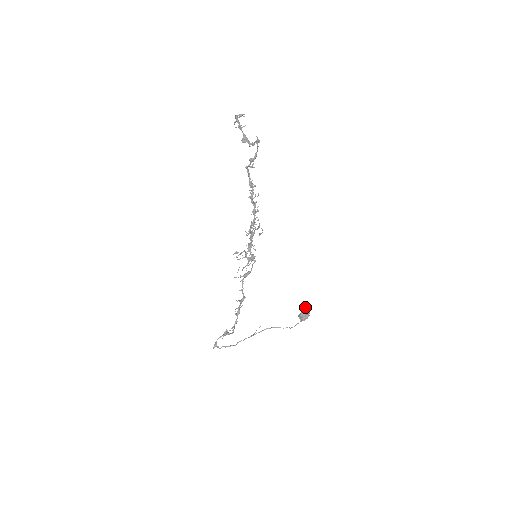
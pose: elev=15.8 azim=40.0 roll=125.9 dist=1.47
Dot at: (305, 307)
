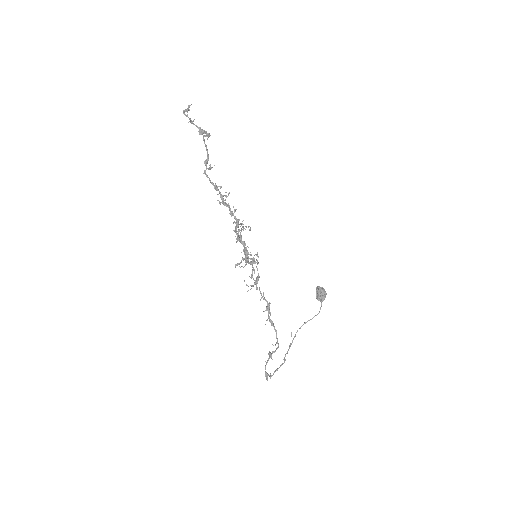
Dot at: (317, 287)
